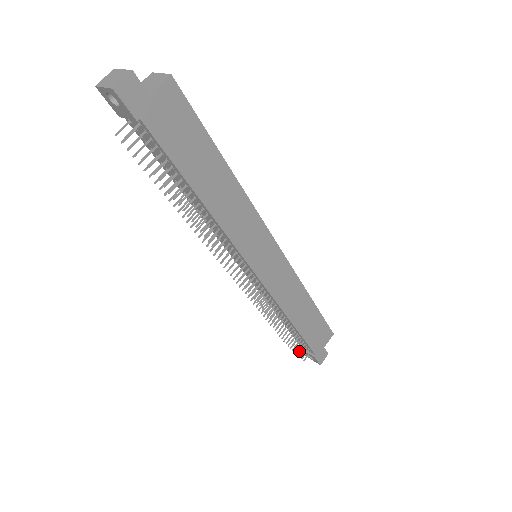
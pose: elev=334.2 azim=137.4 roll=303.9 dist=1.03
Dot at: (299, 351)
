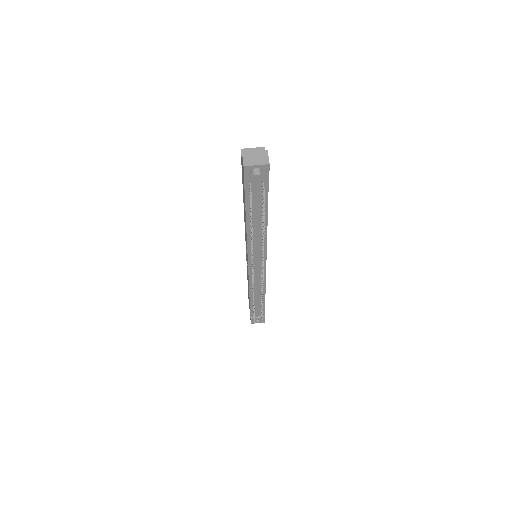
Dot at: (262, 317)
